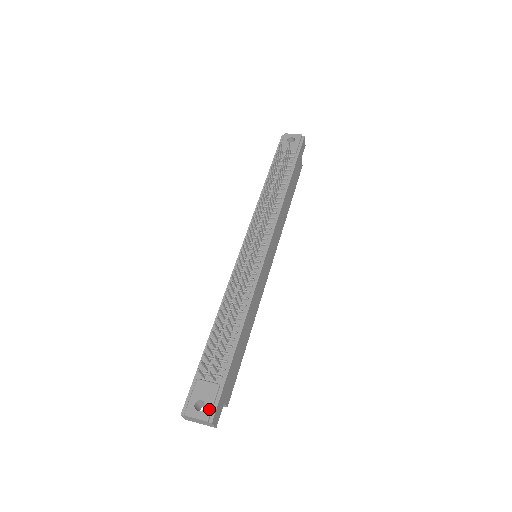
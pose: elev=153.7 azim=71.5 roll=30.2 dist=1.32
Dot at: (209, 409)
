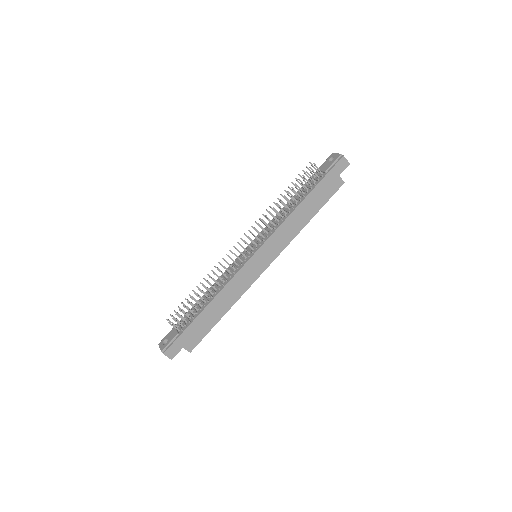
Dot at: (166, 345)
